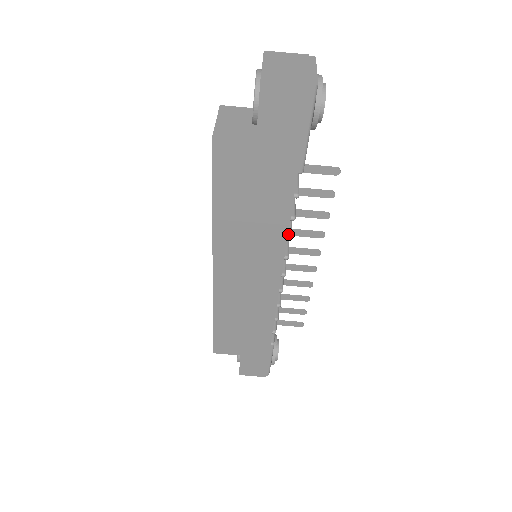
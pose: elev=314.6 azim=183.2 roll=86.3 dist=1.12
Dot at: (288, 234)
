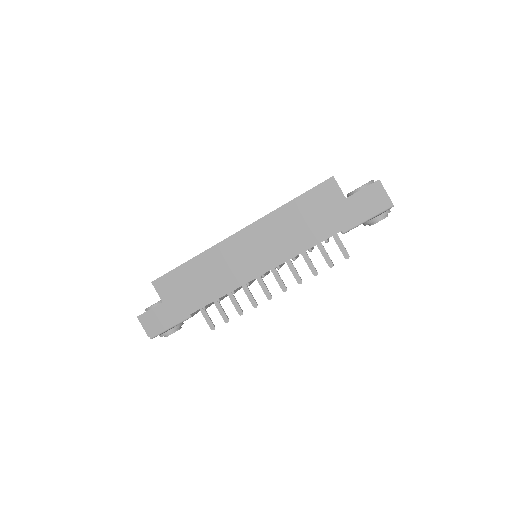
Dot at: (296, 257)
